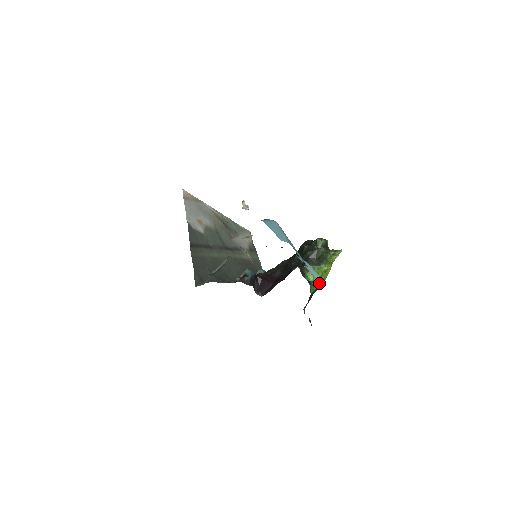
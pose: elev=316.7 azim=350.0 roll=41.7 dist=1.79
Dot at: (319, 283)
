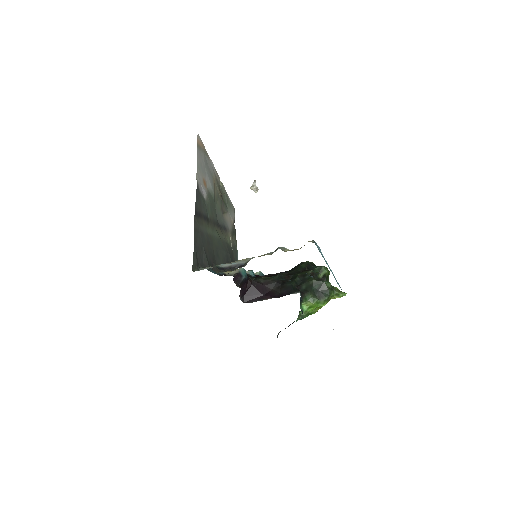
Dot at: (307, 314)
